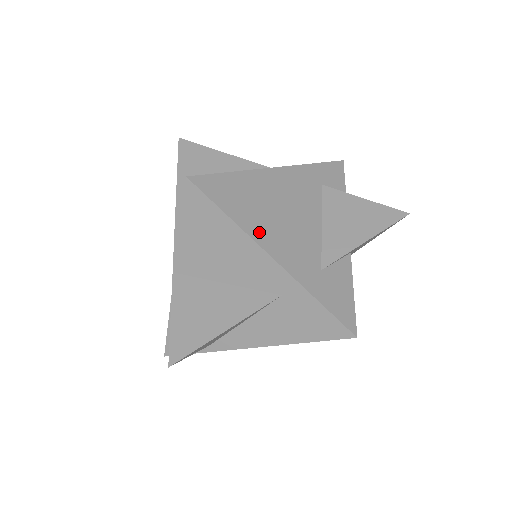
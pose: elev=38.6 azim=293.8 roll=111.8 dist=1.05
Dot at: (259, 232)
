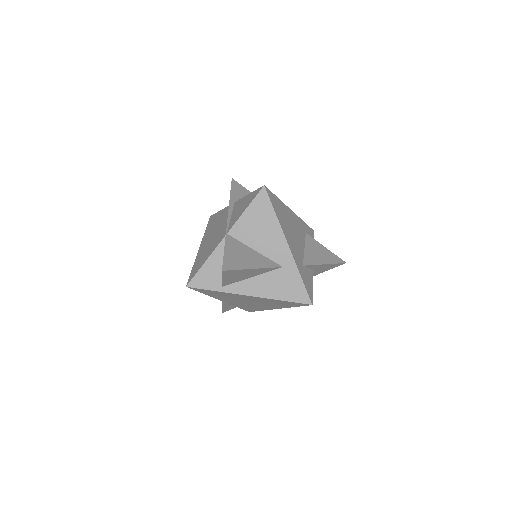
Dot at: (284, 229)
